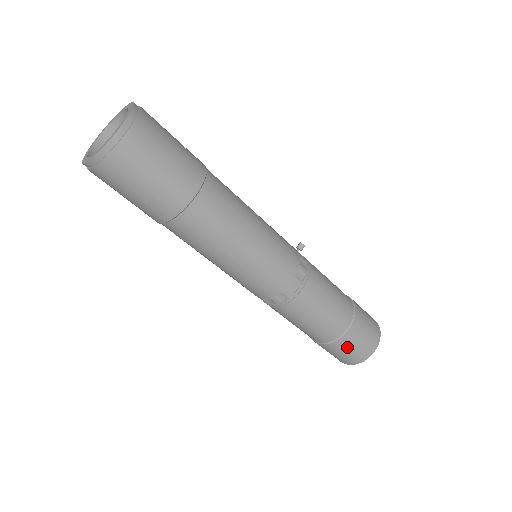
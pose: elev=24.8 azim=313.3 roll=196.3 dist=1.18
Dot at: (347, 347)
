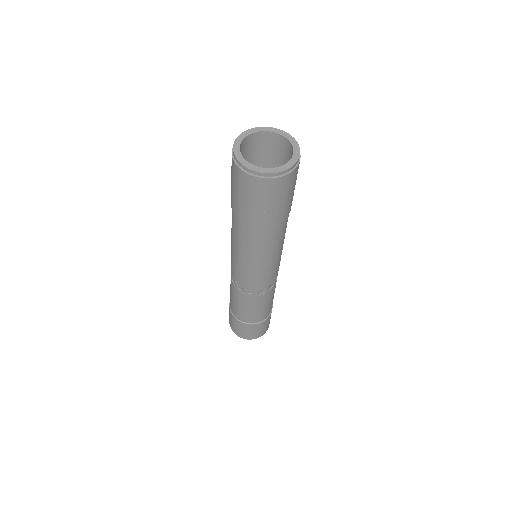
Dot at: (260, 328)
